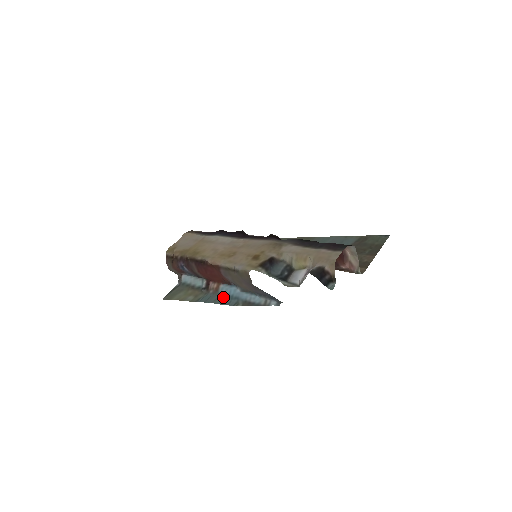
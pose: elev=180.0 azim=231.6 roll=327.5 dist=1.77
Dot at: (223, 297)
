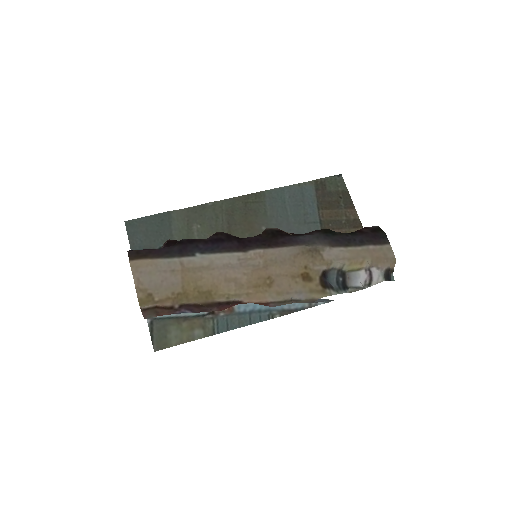
Dot at: (246, 315)
